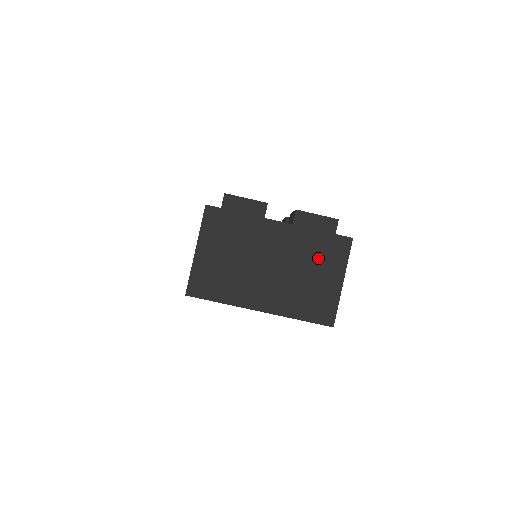
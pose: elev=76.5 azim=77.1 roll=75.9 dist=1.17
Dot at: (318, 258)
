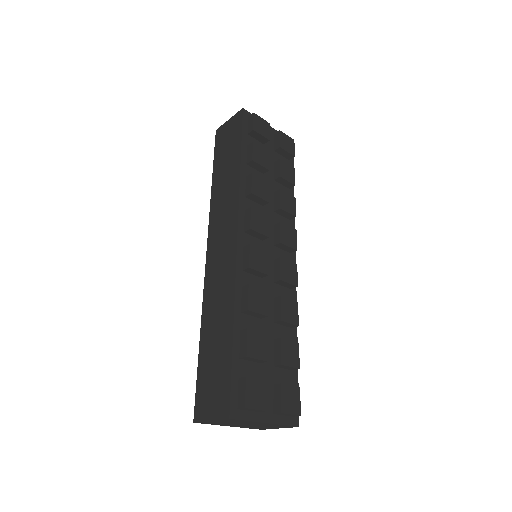
Dot at: (275, 426)
